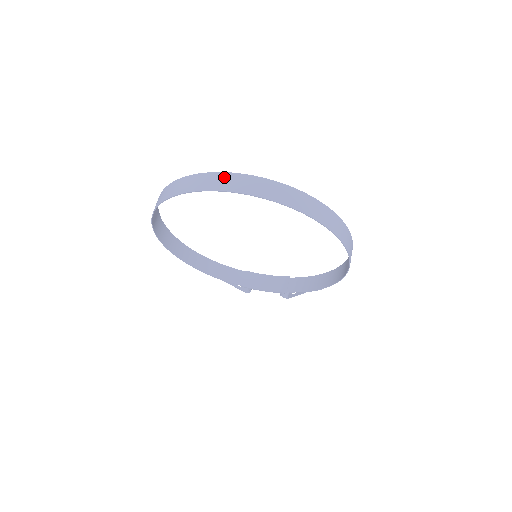
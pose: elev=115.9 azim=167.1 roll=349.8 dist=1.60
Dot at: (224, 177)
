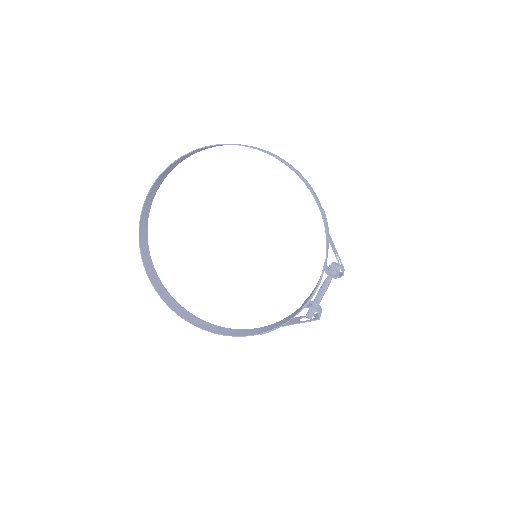
Dot at: (149, 205)
